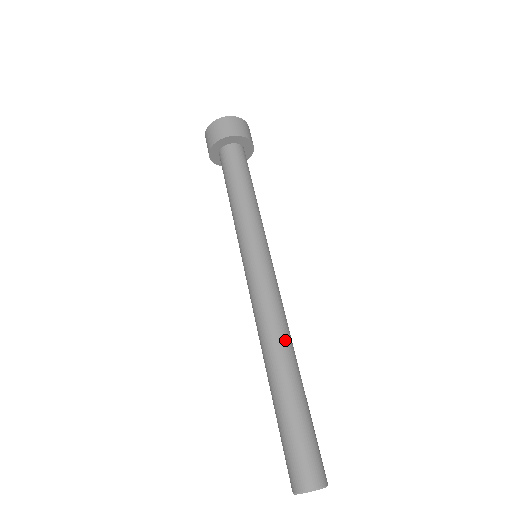
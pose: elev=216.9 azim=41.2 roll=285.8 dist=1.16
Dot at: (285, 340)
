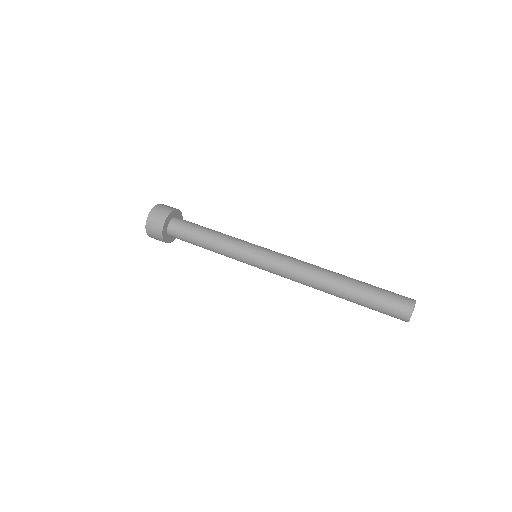
Dot at: (321, 273)
